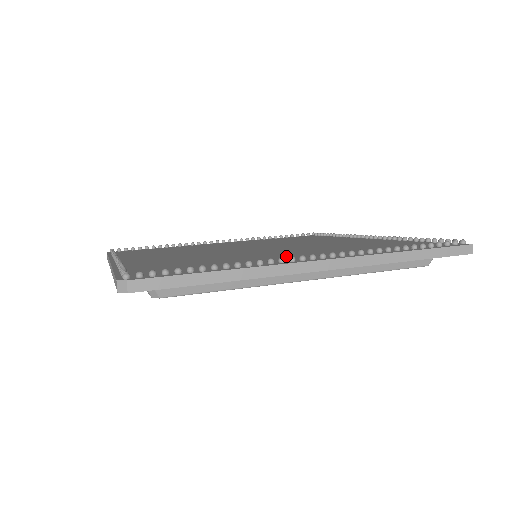
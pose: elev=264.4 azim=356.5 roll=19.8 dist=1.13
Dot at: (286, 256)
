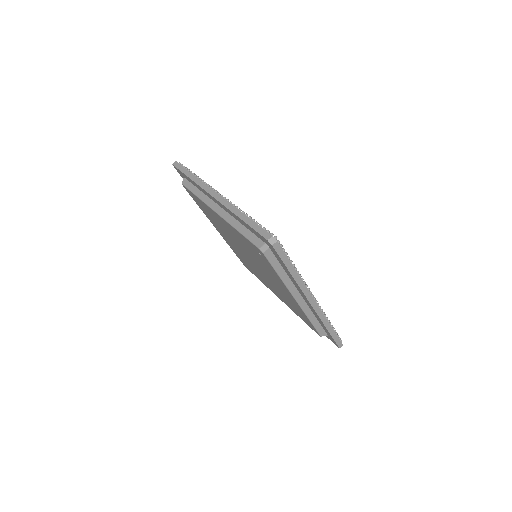
Dot at: occluded
